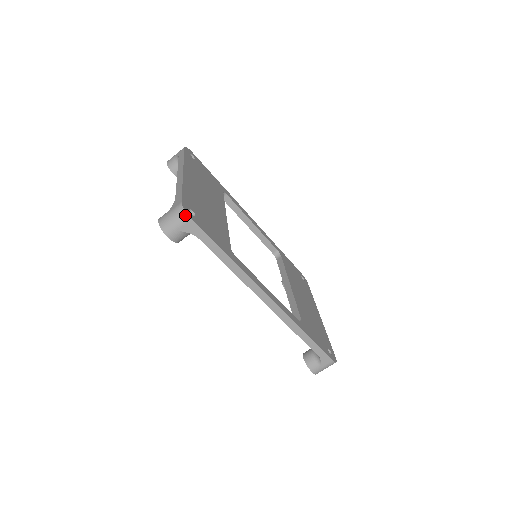
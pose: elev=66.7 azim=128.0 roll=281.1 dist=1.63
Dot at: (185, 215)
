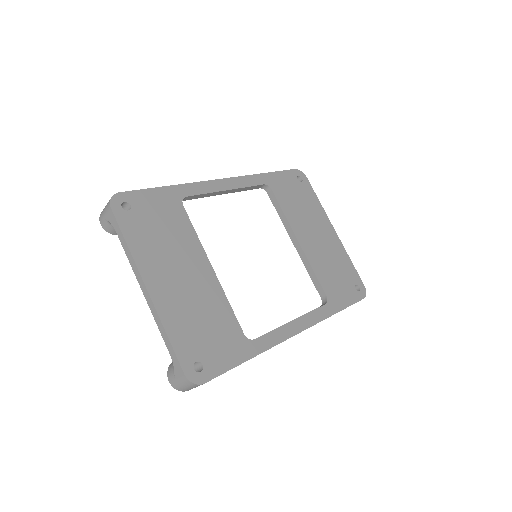
Dot at: (197, 385)
